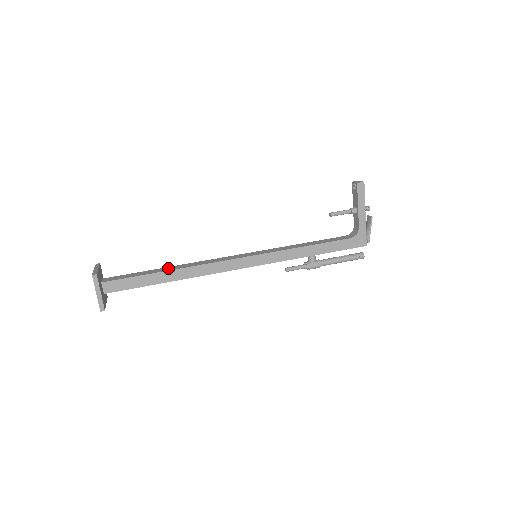
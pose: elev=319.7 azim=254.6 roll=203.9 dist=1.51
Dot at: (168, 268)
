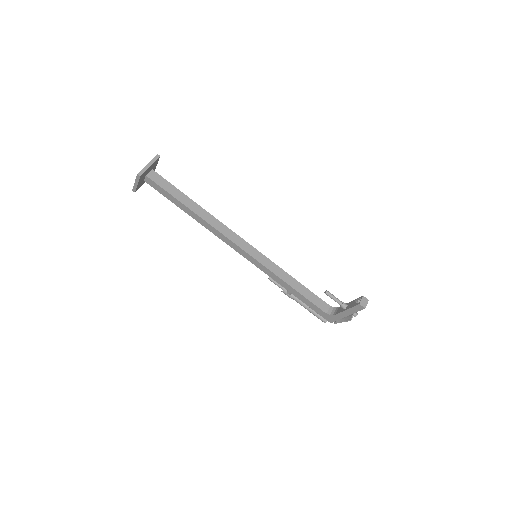
Dot at: (195, 206)
